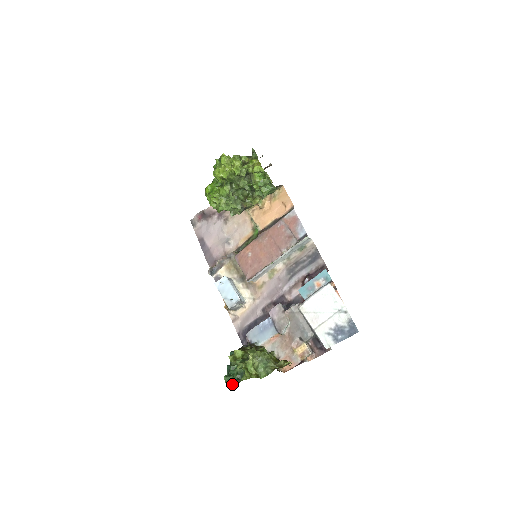
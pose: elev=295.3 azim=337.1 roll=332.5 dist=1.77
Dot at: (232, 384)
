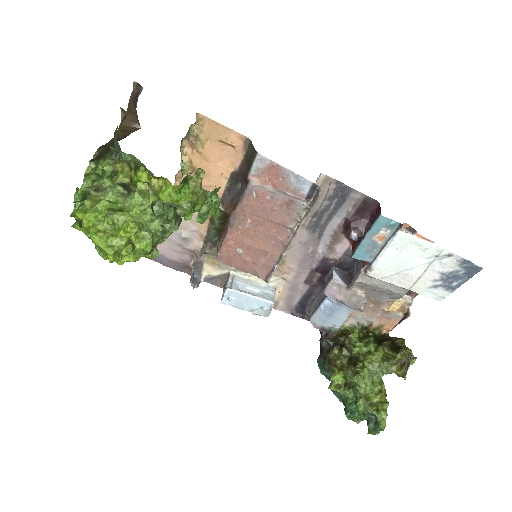
Dot at: (372, 434)
